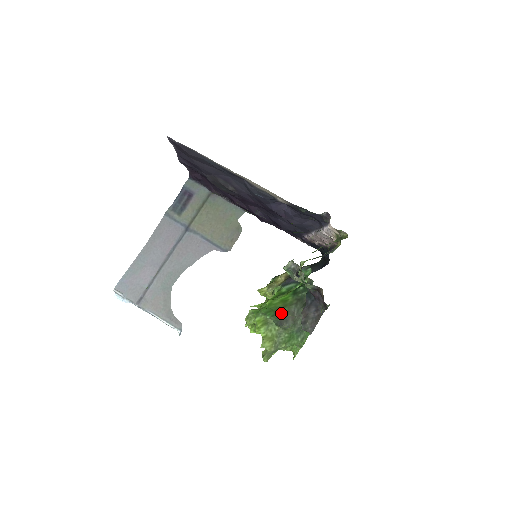
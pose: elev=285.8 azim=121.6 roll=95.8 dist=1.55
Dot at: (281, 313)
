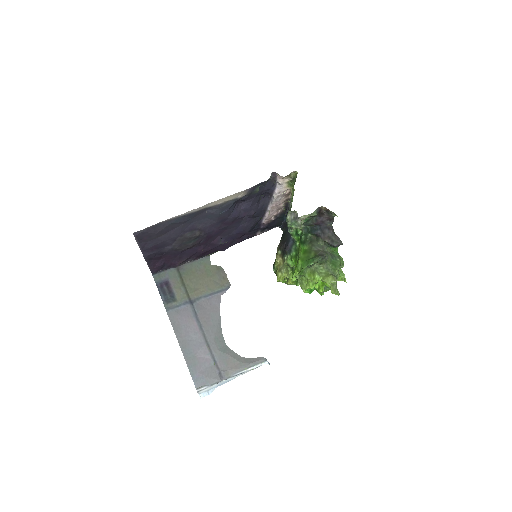
Dot at: (314, 256)
